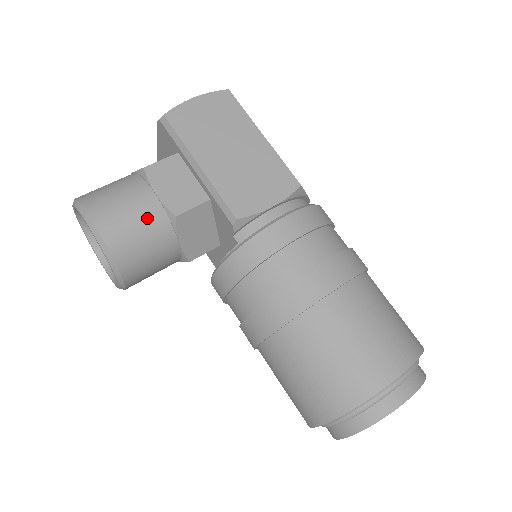
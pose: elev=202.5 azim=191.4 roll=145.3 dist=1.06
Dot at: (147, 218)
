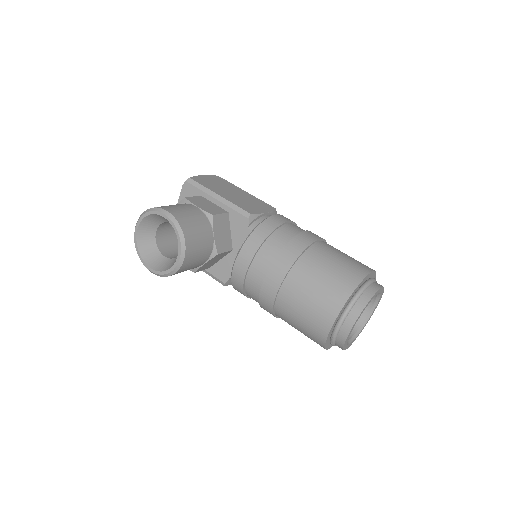
Dot at: (196, 215)
